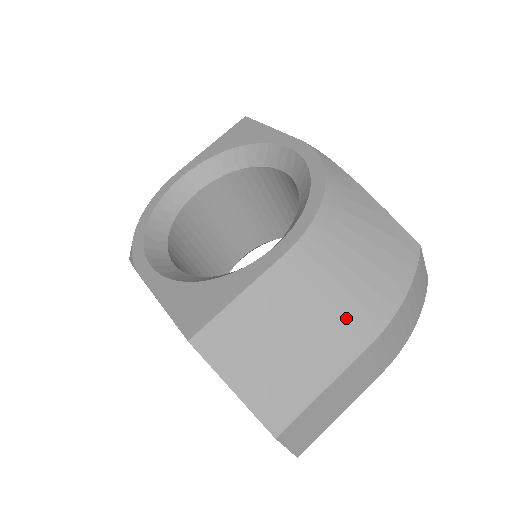
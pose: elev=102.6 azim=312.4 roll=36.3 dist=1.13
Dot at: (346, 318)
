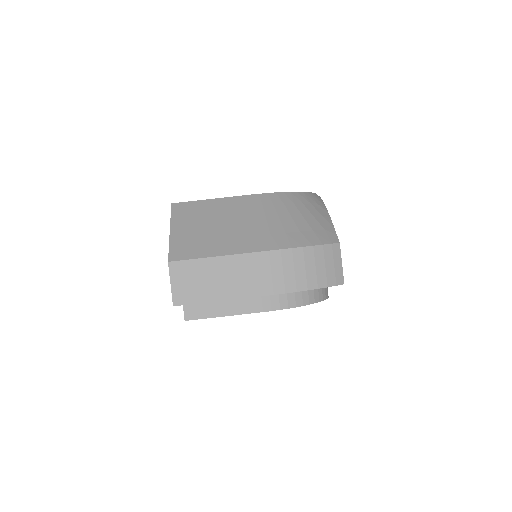
Dot at: (257, 233)
